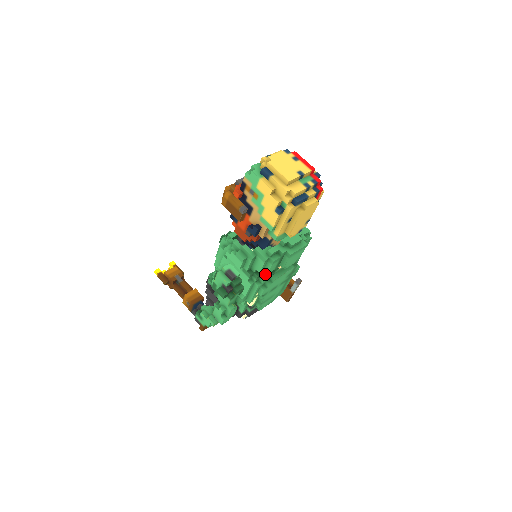
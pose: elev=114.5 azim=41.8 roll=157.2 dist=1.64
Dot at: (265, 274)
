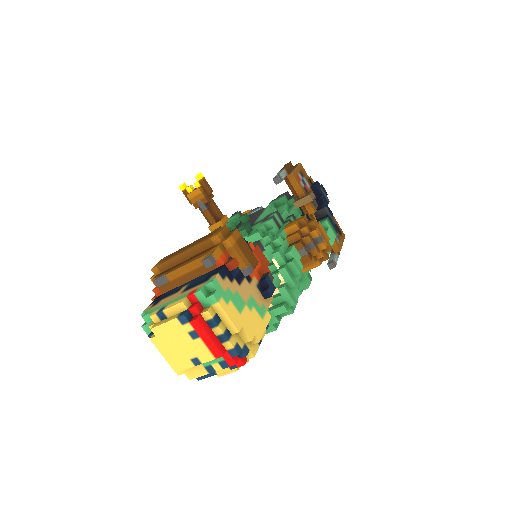
Dot at: occluded
